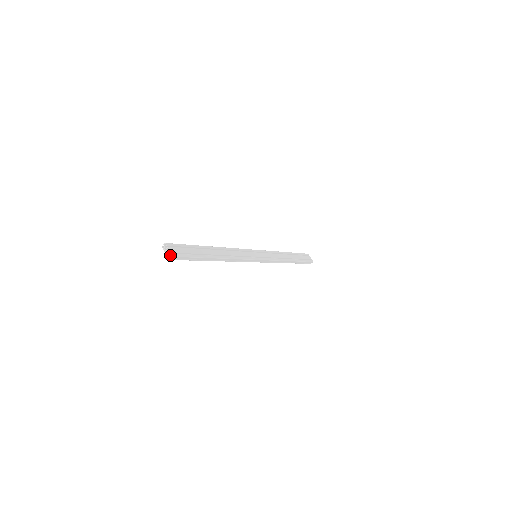
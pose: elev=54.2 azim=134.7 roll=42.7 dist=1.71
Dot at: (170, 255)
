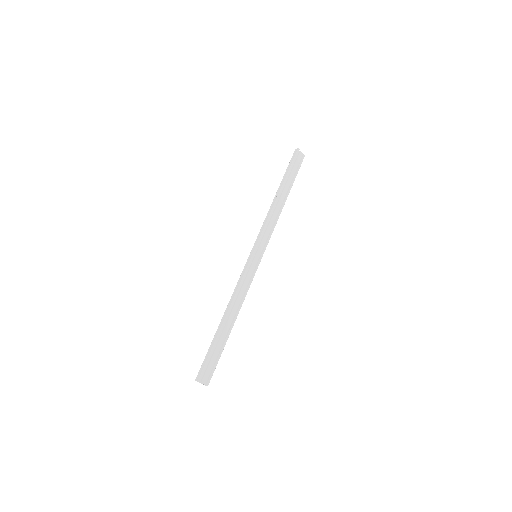
Dot at: (205, 385)
